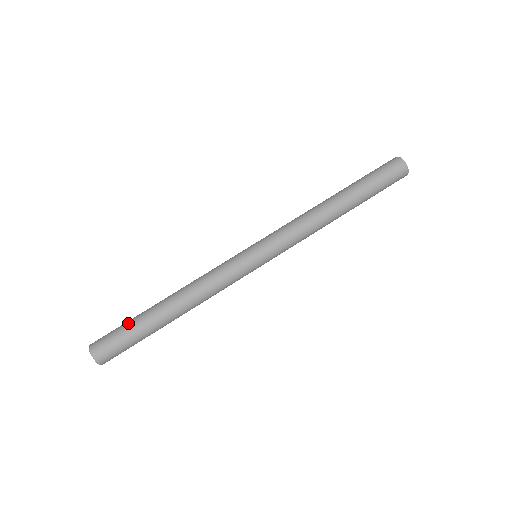
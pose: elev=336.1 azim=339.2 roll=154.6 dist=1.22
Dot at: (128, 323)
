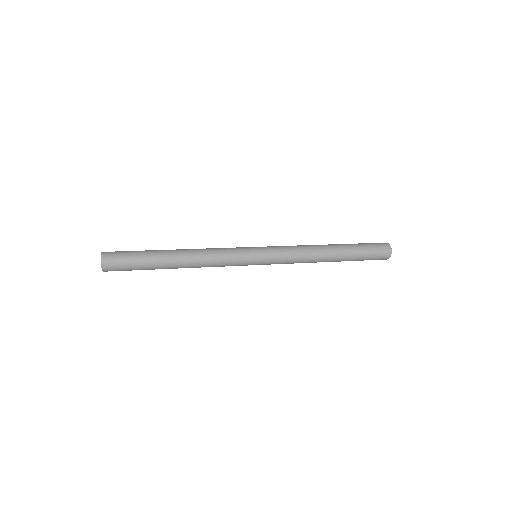
Dot at: (140, 256)
